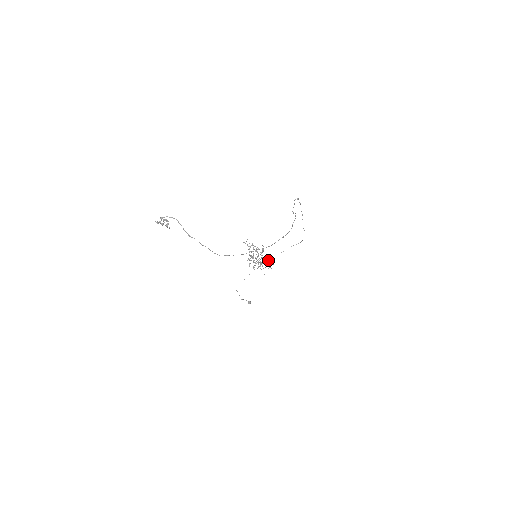
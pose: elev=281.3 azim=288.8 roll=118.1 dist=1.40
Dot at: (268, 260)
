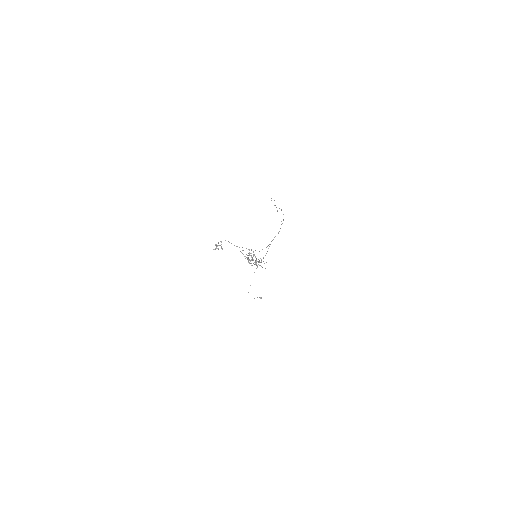
Dot at: (260, 258)
